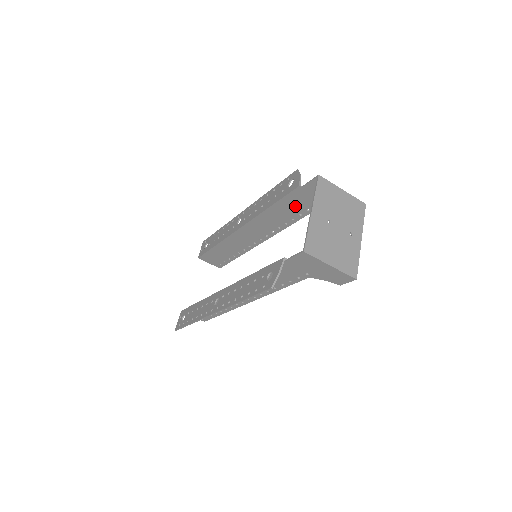
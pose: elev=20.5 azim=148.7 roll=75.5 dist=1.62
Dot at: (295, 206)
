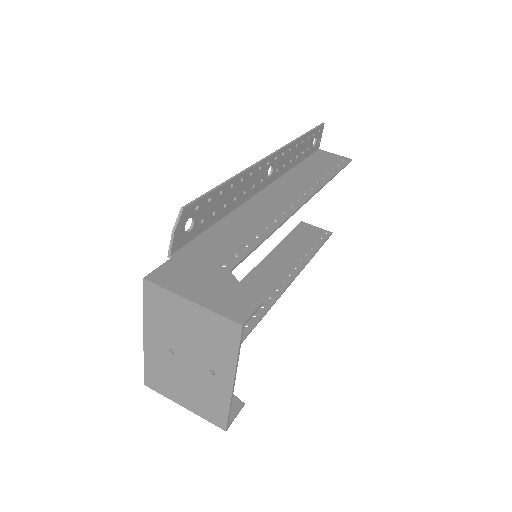
Dot at: (222, 245)
